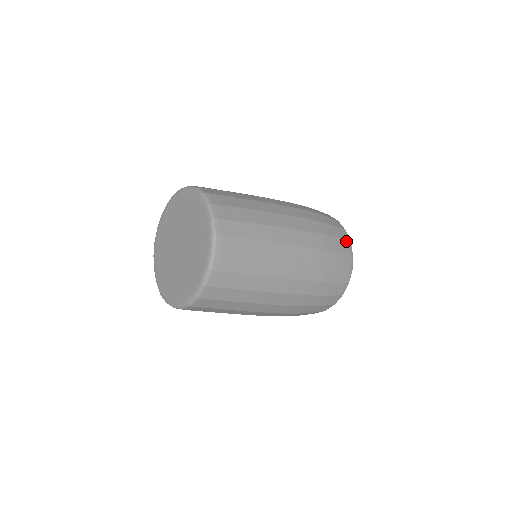
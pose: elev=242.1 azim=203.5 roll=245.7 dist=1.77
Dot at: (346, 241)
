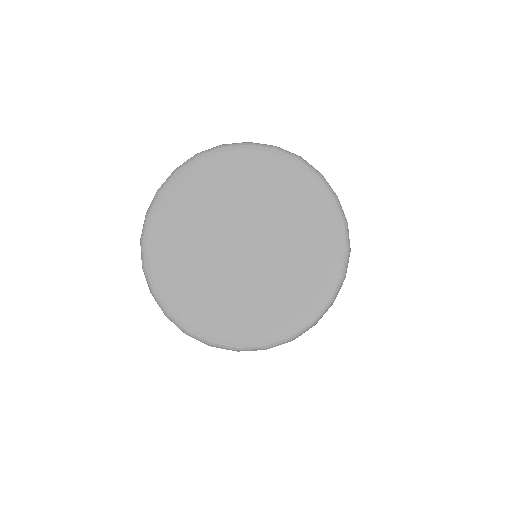
Dot at: occluded
